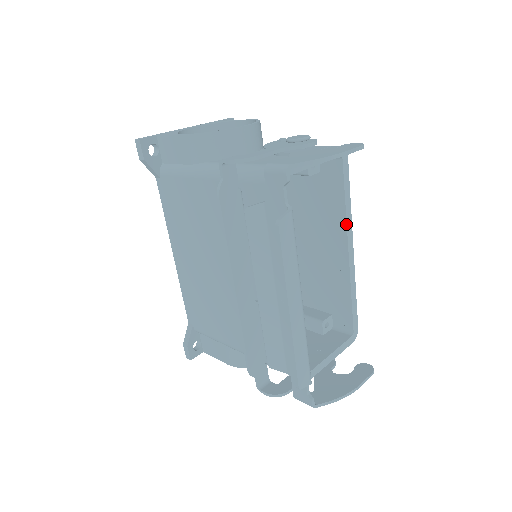
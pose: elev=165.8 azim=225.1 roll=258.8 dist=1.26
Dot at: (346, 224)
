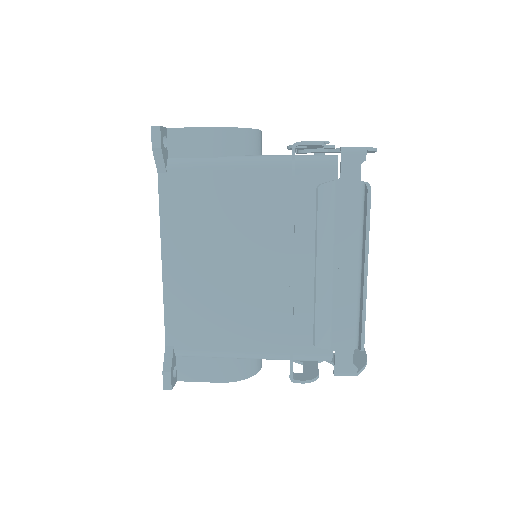
Dot at: occluded
